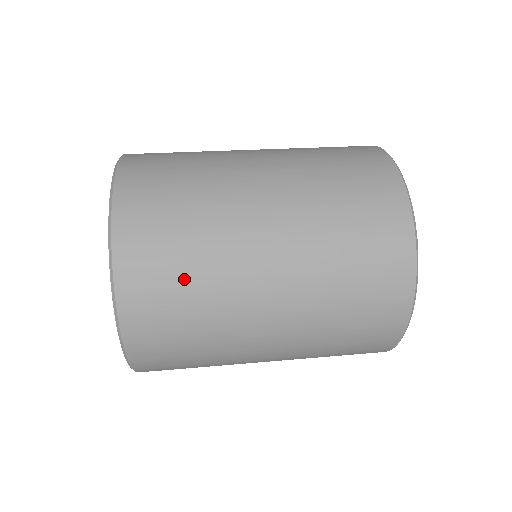
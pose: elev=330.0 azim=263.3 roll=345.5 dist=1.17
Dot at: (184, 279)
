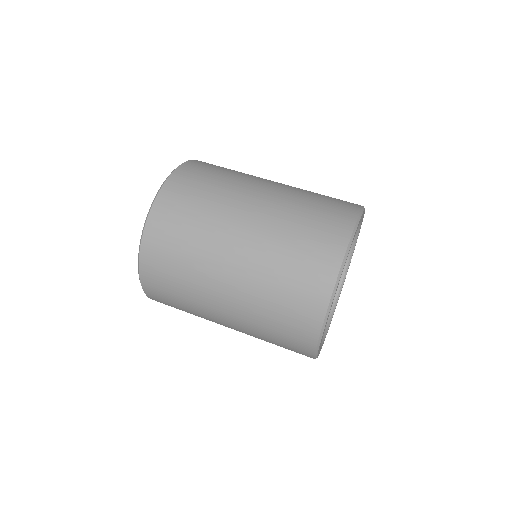
Dot at: occluded
